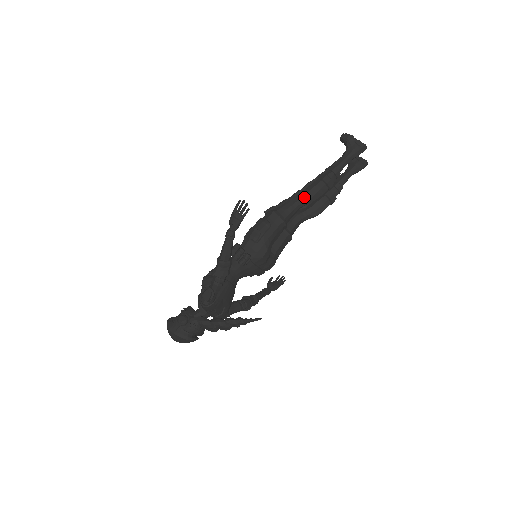
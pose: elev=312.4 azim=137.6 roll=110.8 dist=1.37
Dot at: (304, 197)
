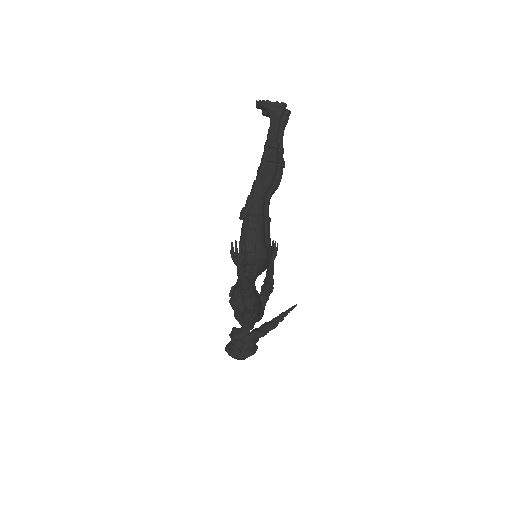
Dot at: (265, 186)
